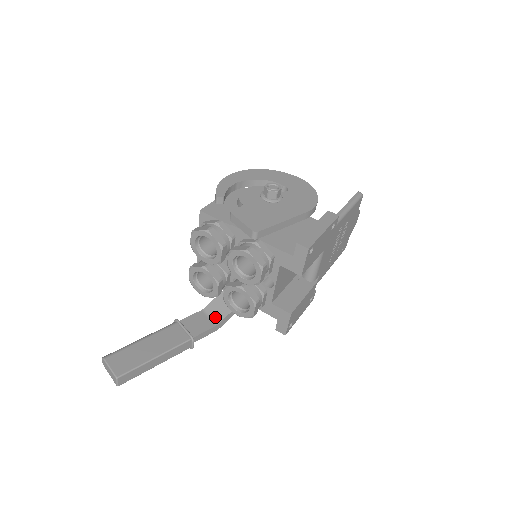
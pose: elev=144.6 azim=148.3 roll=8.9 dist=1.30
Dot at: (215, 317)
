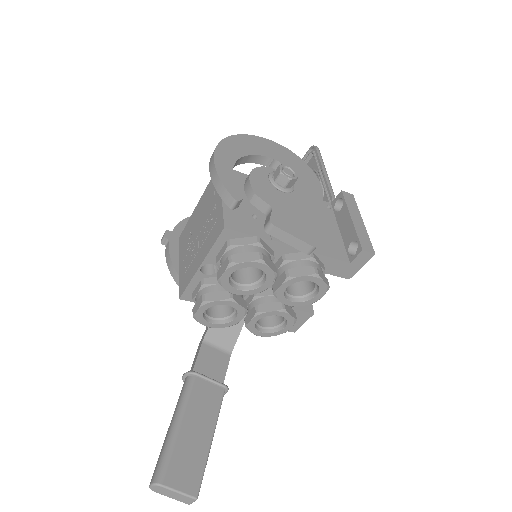
Dot at: (224, 345)
